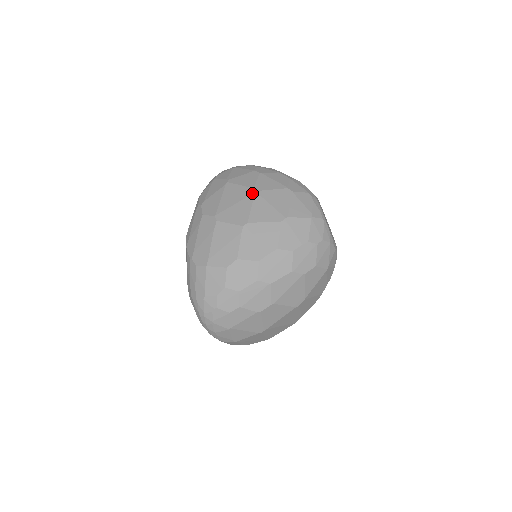
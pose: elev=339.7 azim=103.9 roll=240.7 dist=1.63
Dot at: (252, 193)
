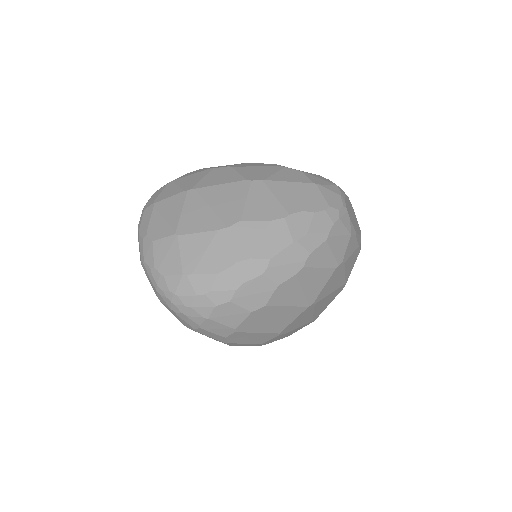
Dot at: occluded
